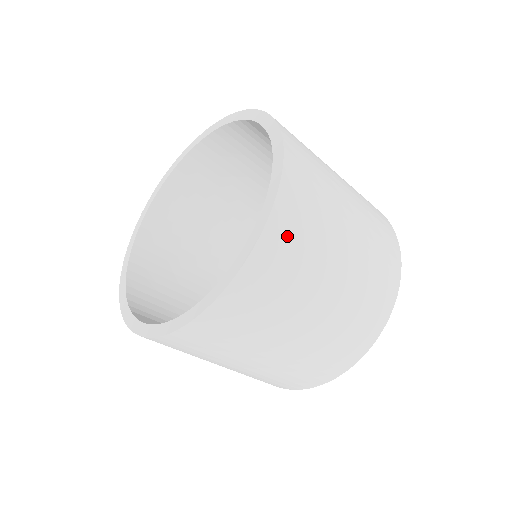
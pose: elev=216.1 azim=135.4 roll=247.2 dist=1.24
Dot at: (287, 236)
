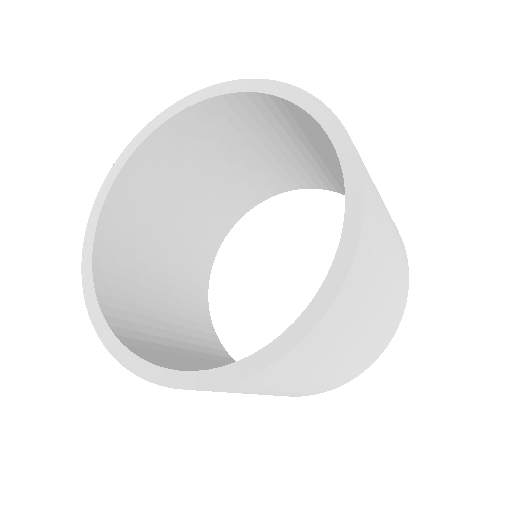
Dot at: (367, 177)
